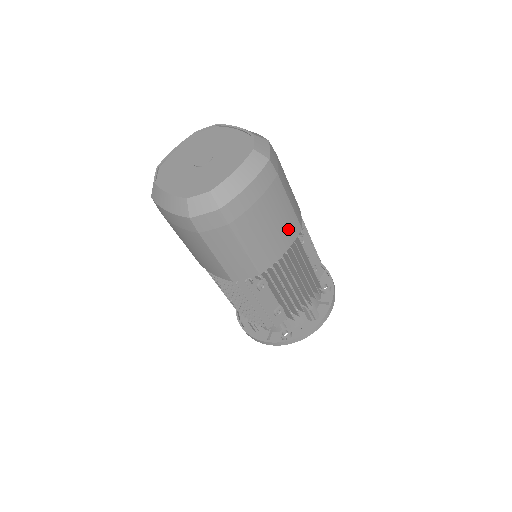
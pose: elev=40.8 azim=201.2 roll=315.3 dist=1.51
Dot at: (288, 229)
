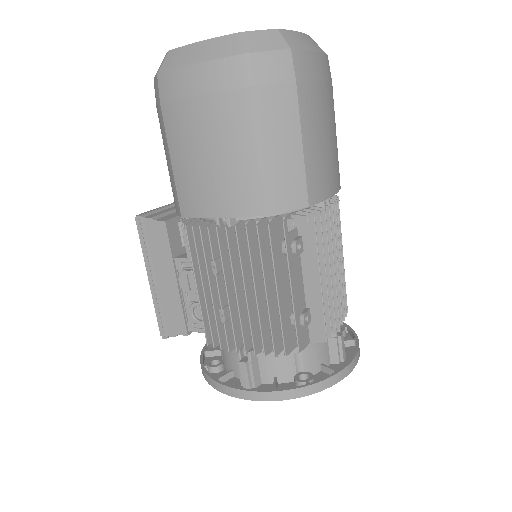
Dot at: (336, 165)
